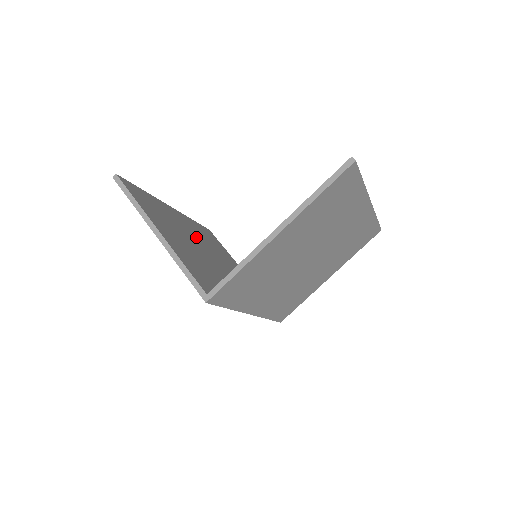
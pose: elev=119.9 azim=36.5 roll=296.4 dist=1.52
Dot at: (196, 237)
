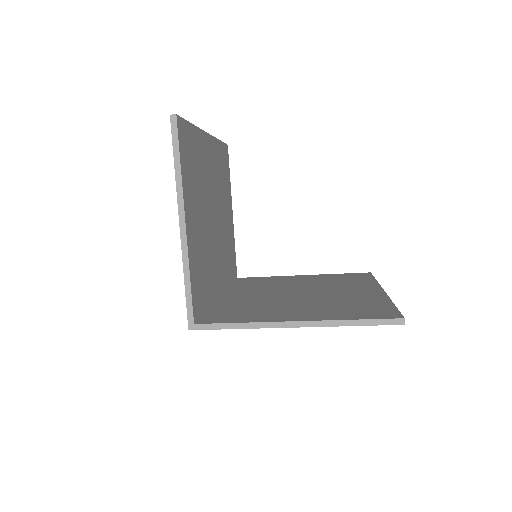
Dot at: (213, 187)
